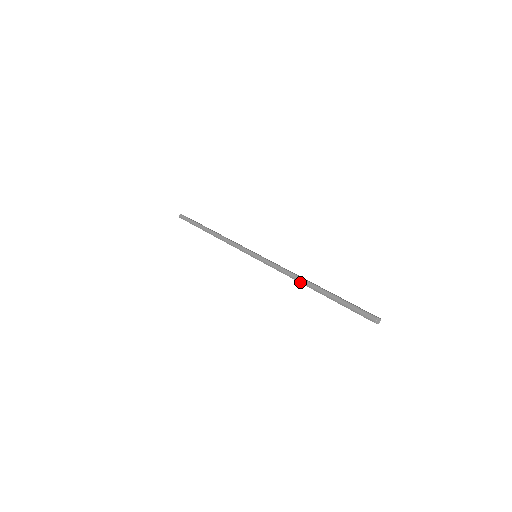
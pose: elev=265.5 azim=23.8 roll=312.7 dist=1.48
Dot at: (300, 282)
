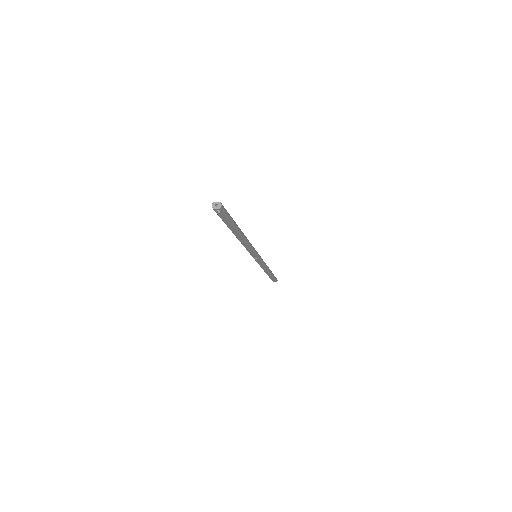
Dot at: occluded
